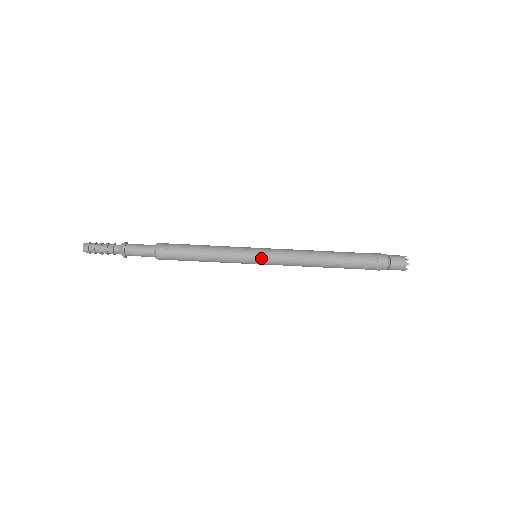
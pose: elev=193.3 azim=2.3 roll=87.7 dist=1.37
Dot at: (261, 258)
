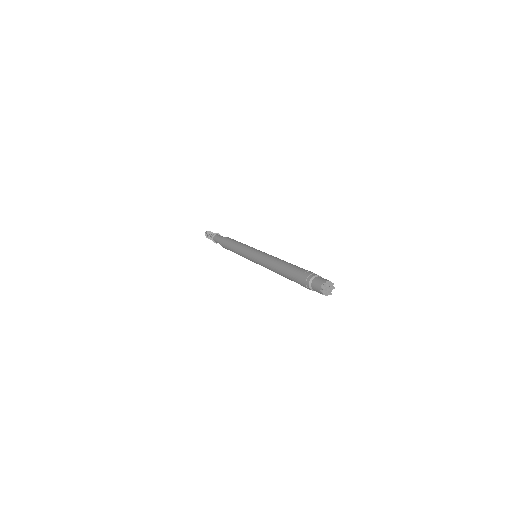
Dot at: (254, 252)
